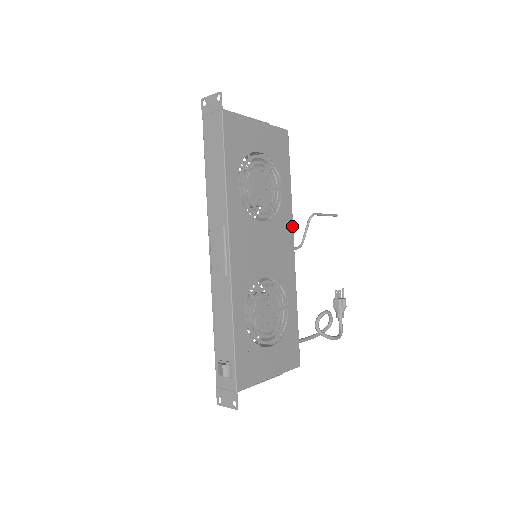
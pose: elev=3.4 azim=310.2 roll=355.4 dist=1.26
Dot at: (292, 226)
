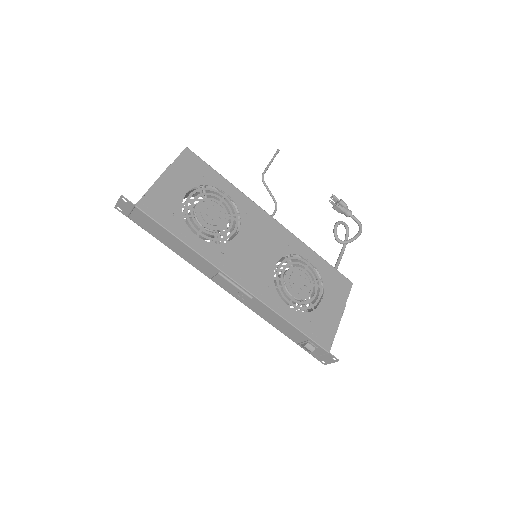
Dot at: (258, 207)
